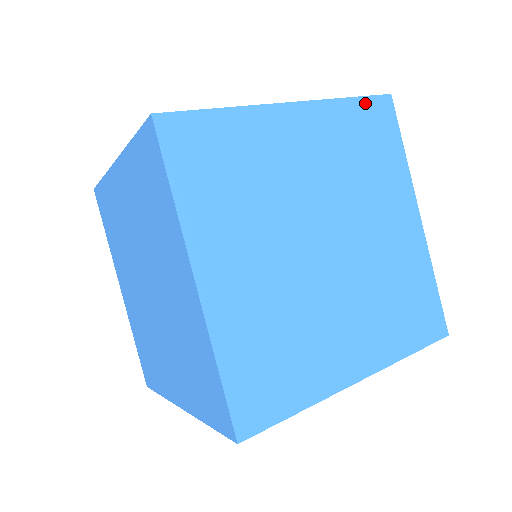
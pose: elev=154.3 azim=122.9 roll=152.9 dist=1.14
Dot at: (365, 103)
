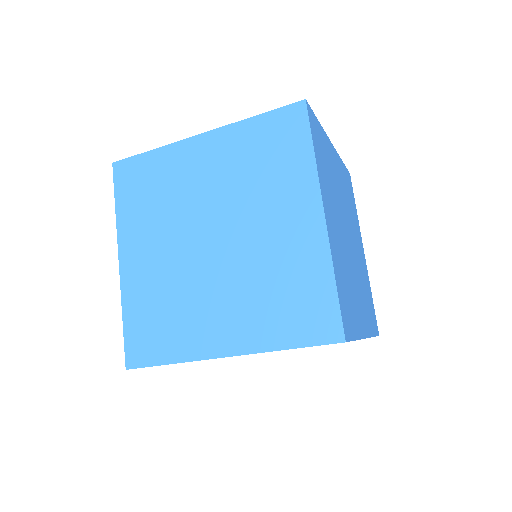
Dot at: occluded
